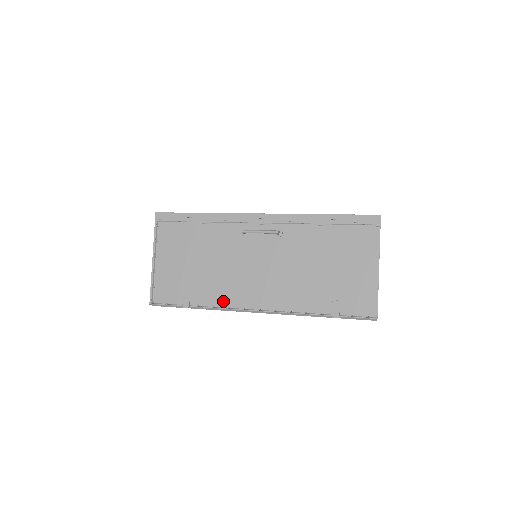
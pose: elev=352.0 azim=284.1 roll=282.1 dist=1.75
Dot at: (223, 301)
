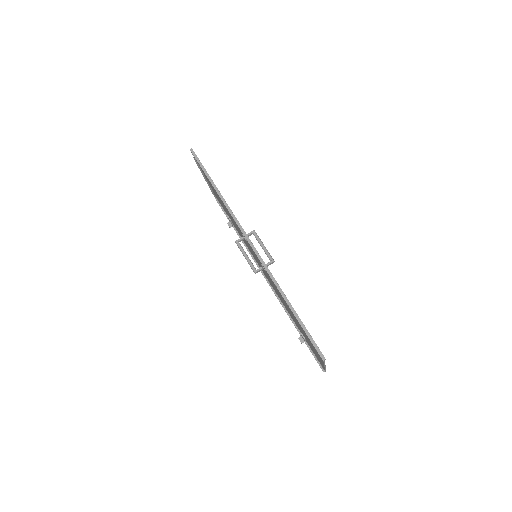
Dot at: (248, 248)
